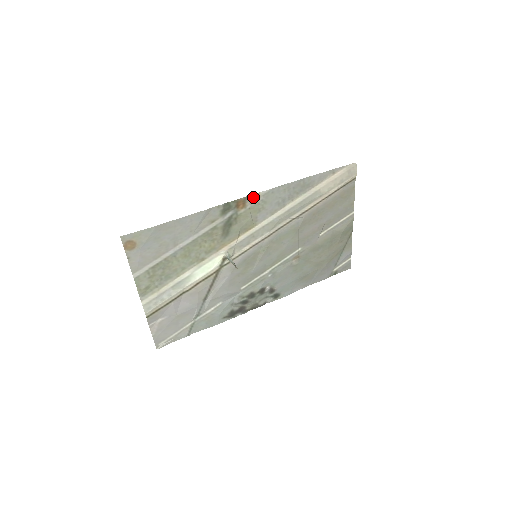
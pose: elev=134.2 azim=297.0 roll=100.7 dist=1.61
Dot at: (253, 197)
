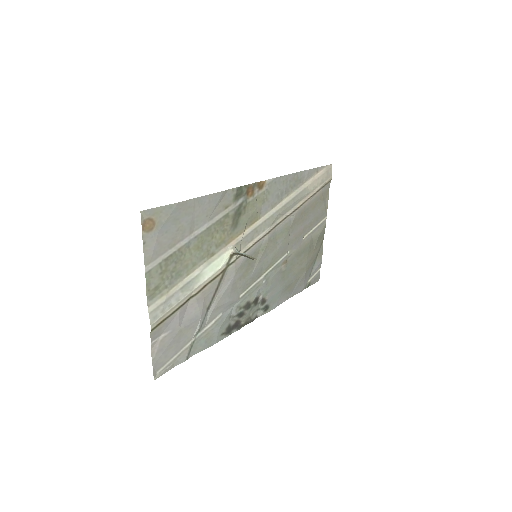
Dot at: (260, 185)
